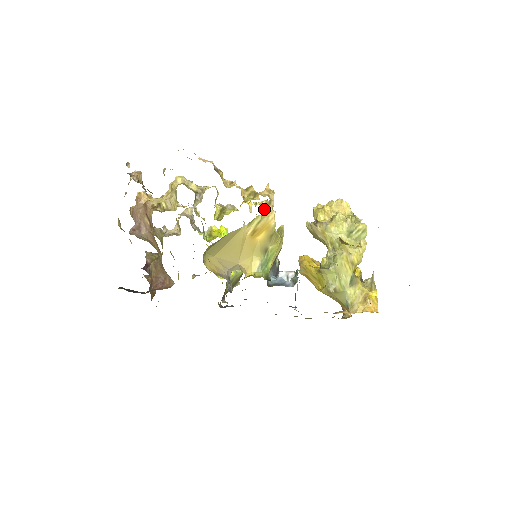
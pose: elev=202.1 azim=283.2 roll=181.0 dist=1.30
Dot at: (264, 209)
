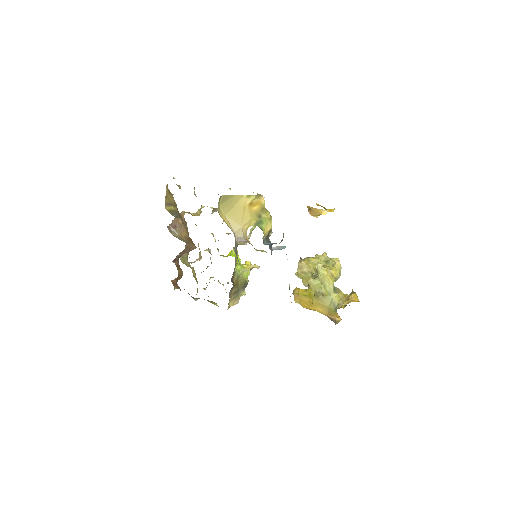
Dot at: (257, 195)
